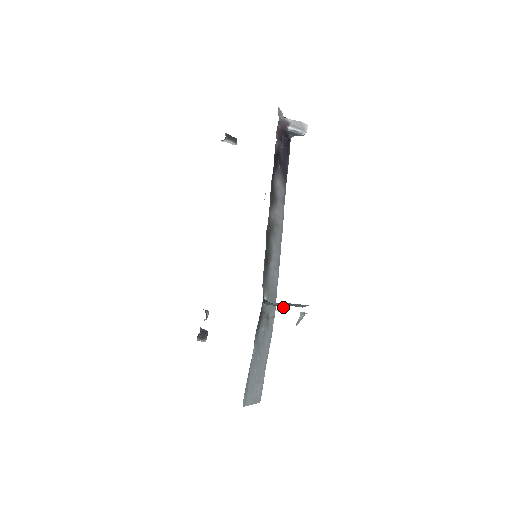
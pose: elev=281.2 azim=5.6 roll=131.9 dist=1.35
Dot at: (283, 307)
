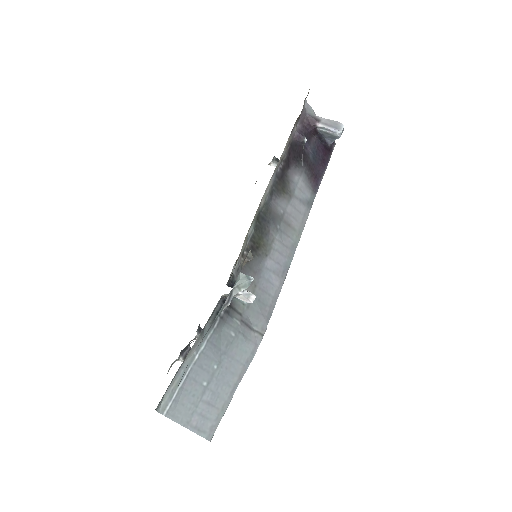
Dot at: (246, 291)
